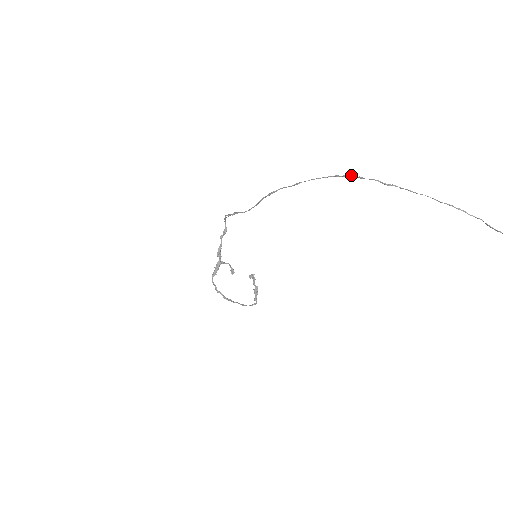
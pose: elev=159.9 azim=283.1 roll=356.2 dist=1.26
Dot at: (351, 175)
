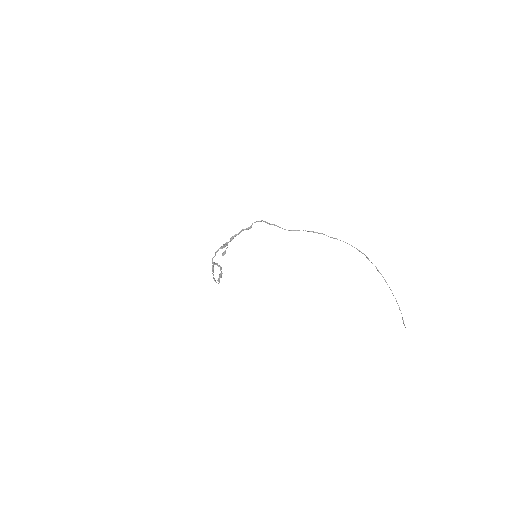
Dot at: (365, 255)
